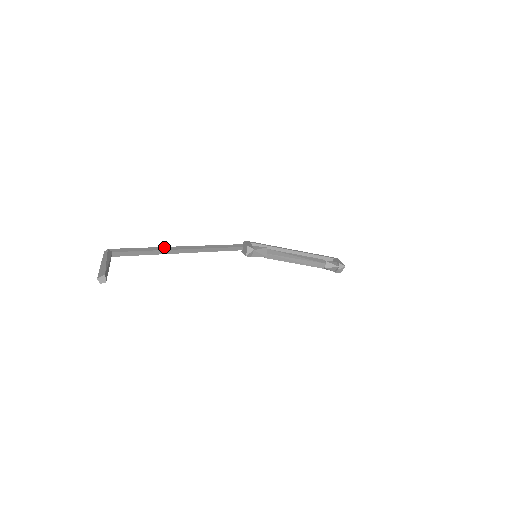
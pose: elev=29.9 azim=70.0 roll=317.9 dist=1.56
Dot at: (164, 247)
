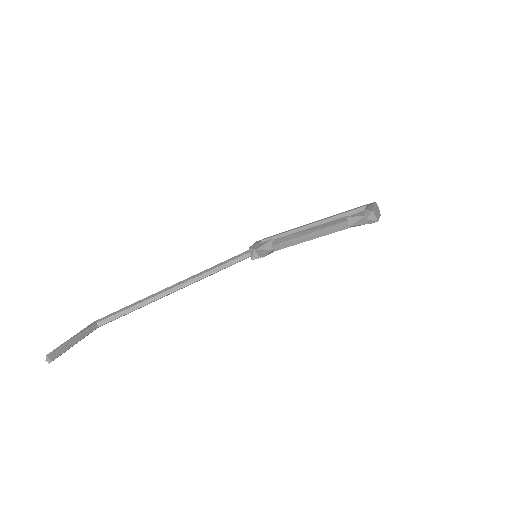
Dot at: (152, 295)
